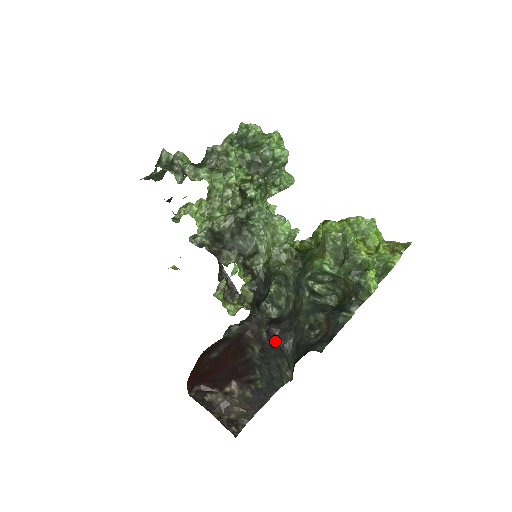
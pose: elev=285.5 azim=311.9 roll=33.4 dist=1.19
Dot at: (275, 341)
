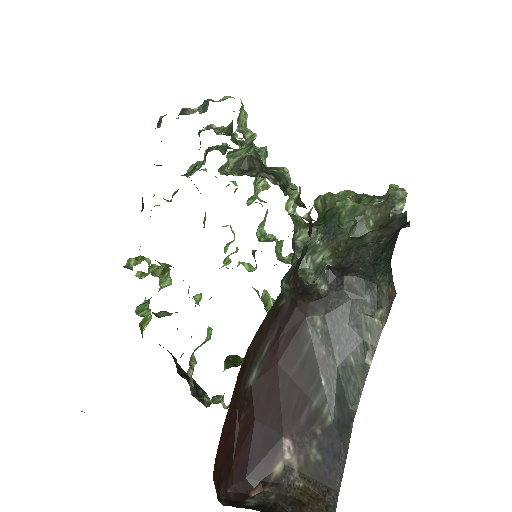
Dot at: (344, 275)
